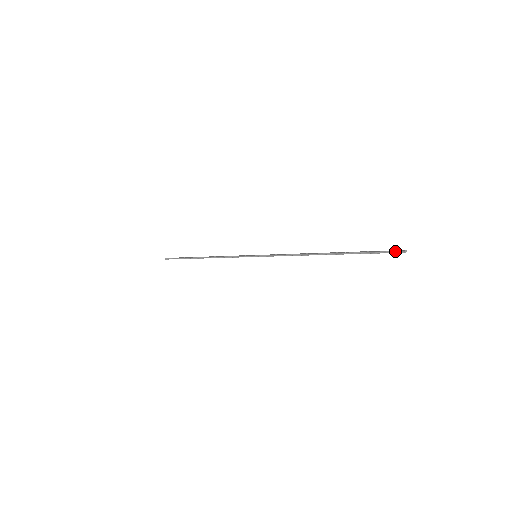
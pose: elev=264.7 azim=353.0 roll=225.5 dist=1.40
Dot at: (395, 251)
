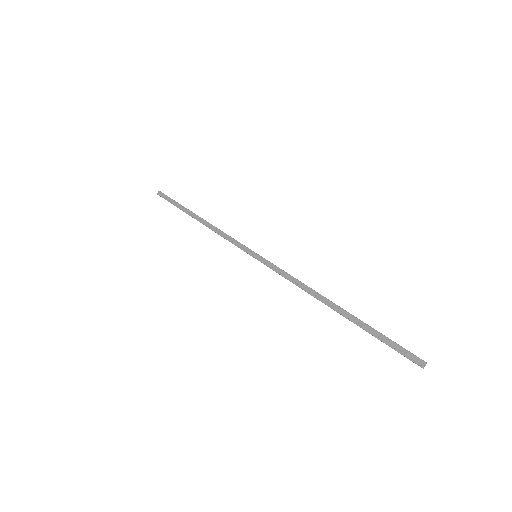
Dot at: occluded
